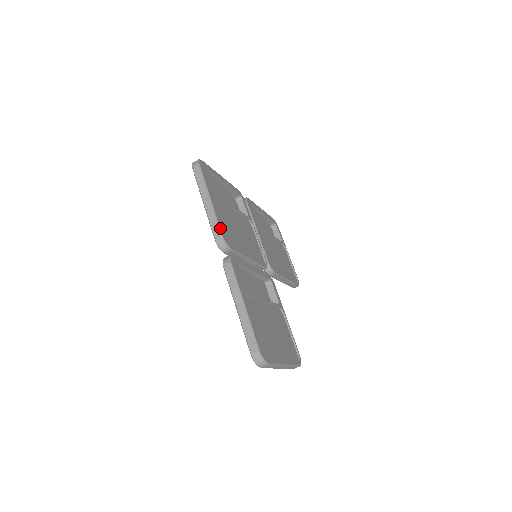
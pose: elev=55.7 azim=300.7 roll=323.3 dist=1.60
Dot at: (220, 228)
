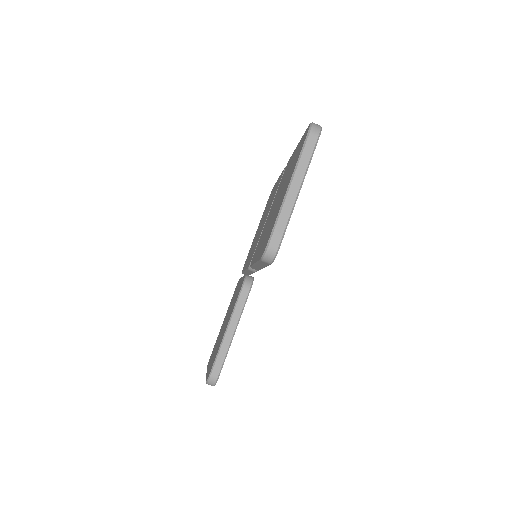
Dot at: occluded
